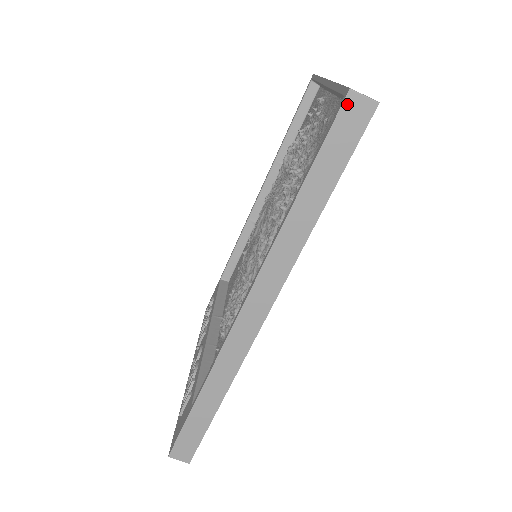
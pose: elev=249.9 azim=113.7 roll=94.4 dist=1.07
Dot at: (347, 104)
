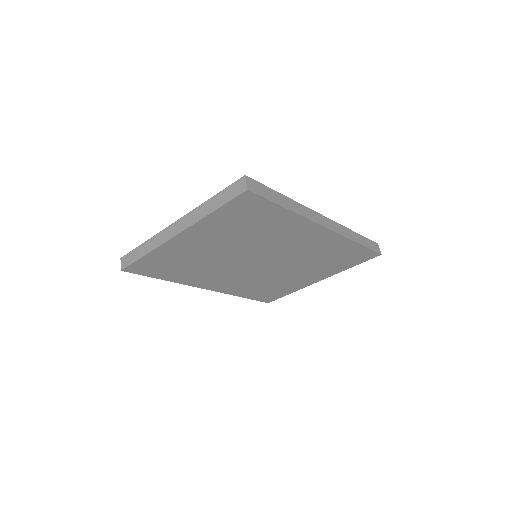
Dot at: (376, 244)
